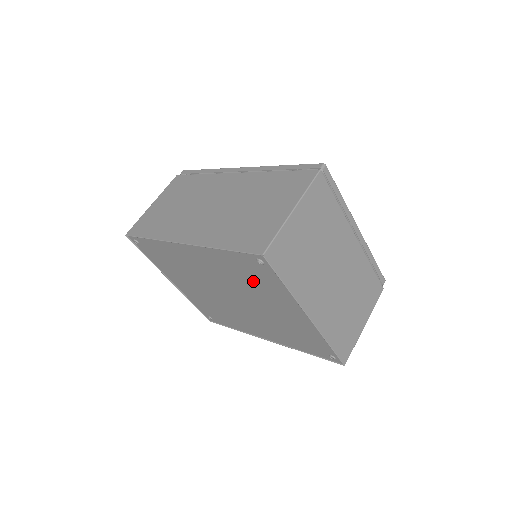
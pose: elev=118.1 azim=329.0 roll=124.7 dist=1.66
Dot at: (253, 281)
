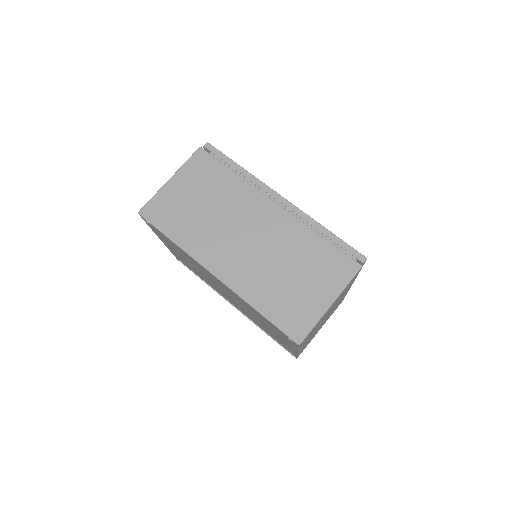
Dot at: (267, 323)
